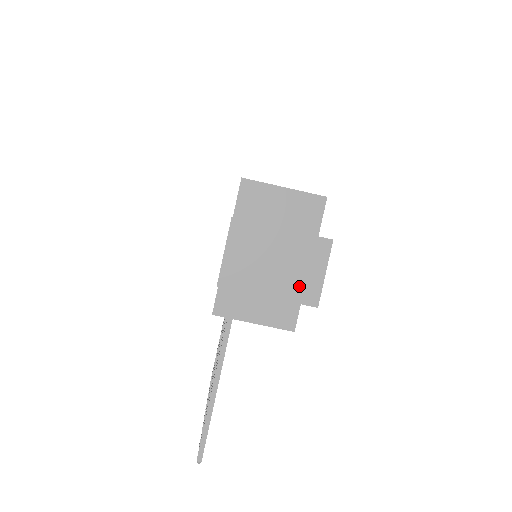
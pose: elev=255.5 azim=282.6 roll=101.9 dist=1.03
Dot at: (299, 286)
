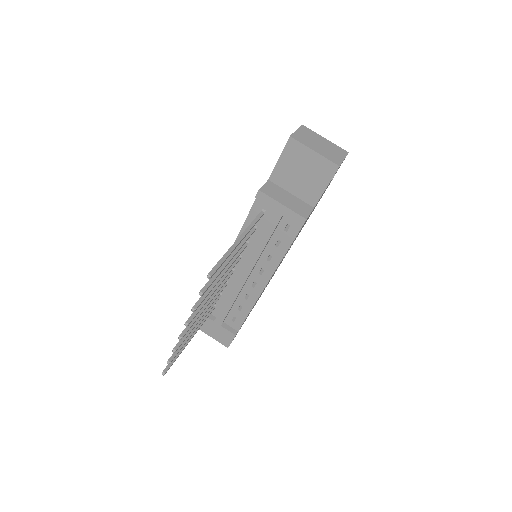
Dot at: (331, 156)
